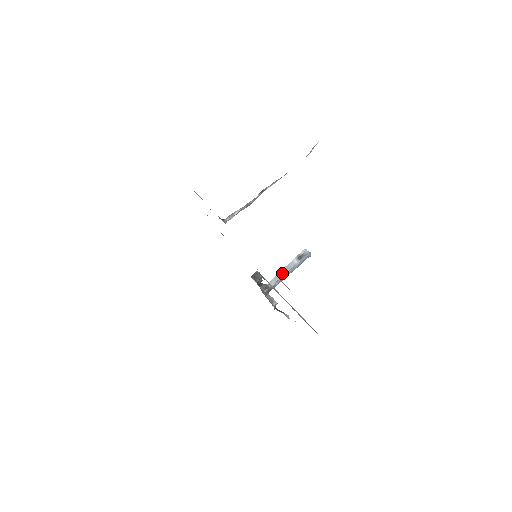
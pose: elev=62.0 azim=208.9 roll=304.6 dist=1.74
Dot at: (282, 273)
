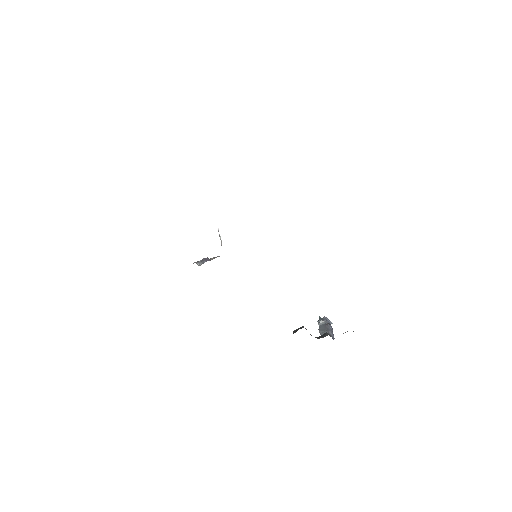
Dot at: (322, 329)
